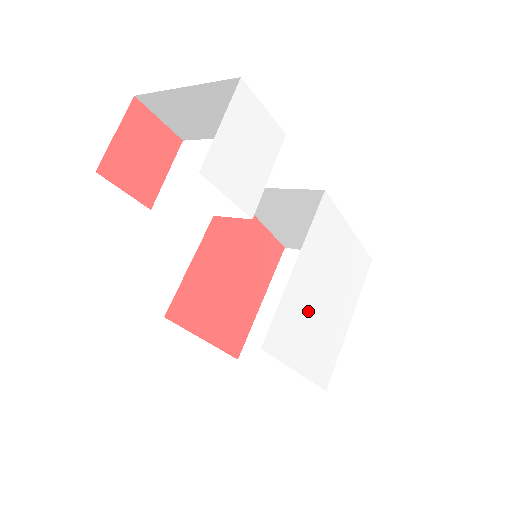
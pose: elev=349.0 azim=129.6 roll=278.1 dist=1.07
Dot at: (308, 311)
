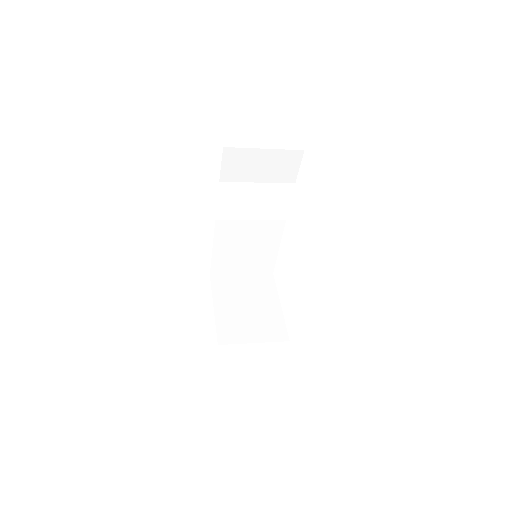
Dot at: occluded
